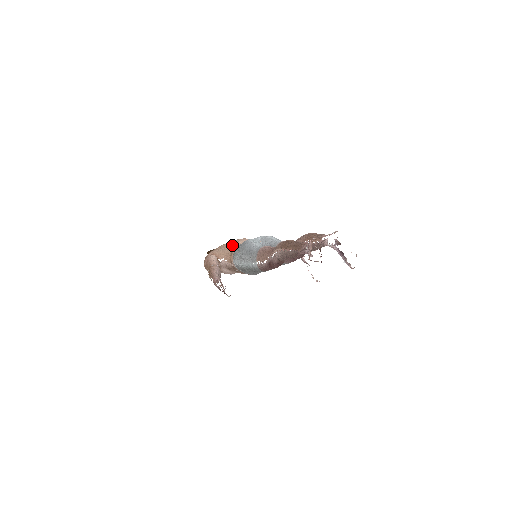
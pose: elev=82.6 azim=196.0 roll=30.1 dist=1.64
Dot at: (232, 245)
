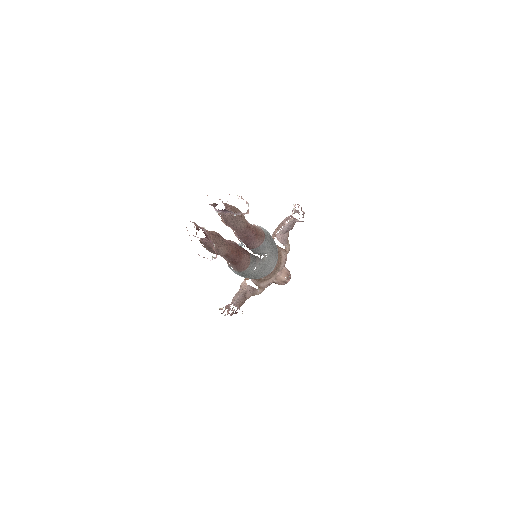
Dot at: occluded
